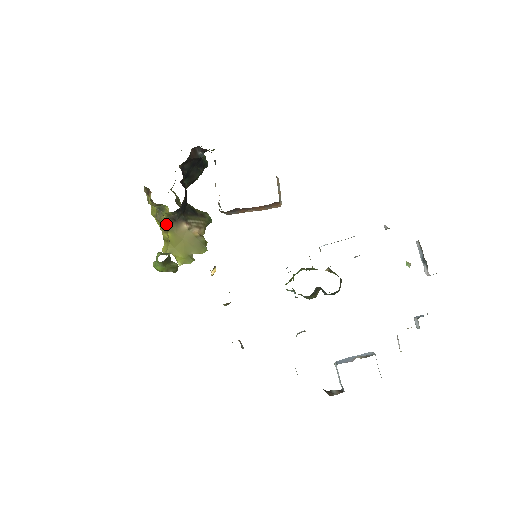
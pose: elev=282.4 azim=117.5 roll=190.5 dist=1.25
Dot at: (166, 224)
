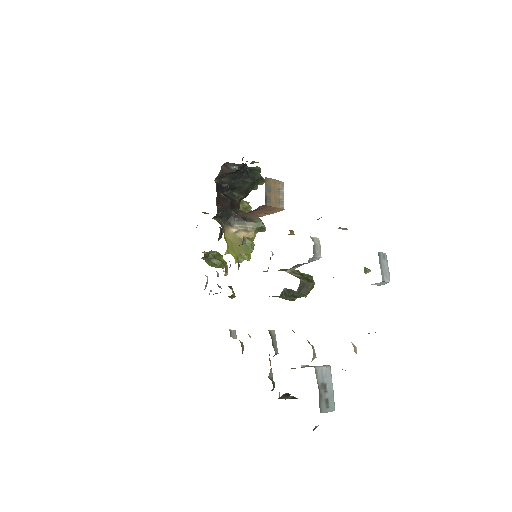
Dot at: occluded
